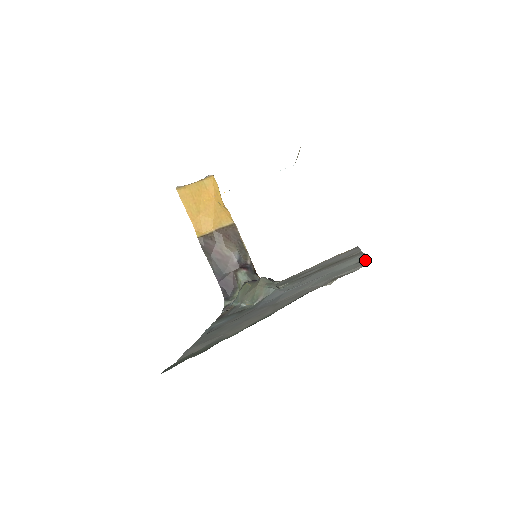
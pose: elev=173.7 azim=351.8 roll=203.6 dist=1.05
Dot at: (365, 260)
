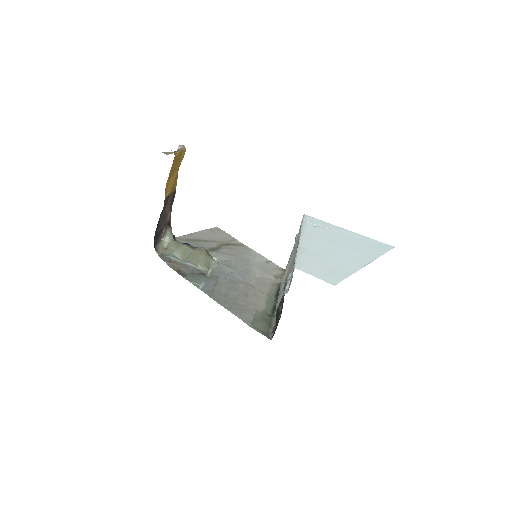
Dot at: (272, 263)
